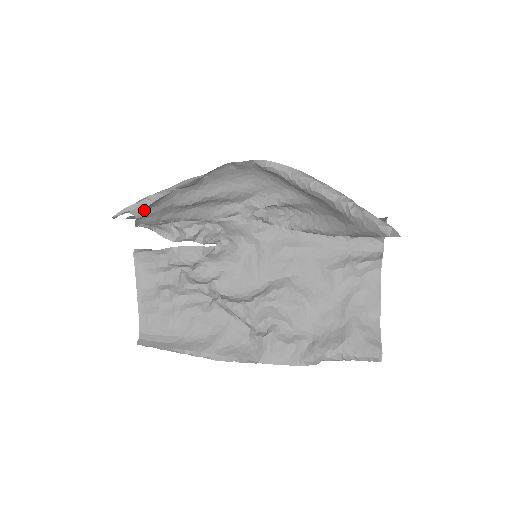
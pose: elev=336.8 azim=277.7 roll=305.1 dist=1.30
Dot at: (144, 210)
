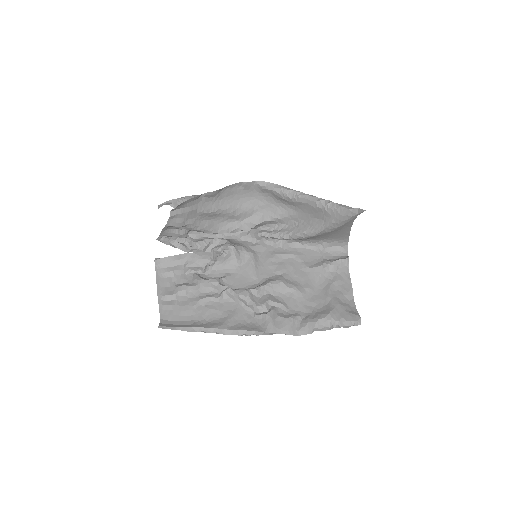
Dot at: (178, 209)
